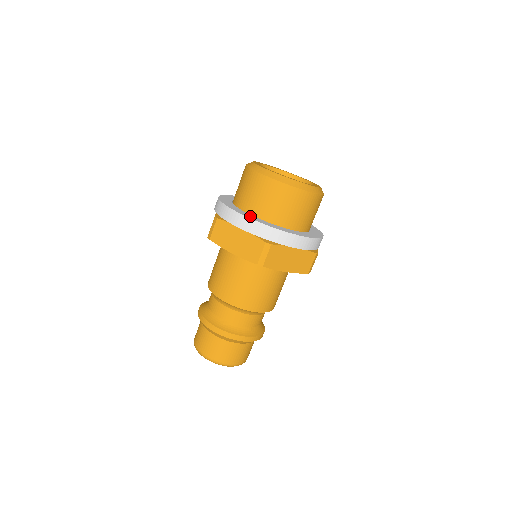
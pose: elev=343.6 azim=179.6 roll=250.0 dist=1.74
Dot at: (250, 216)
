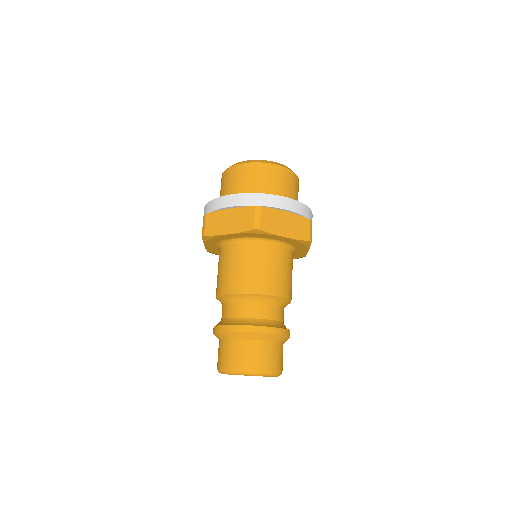
Dot at: occluded
